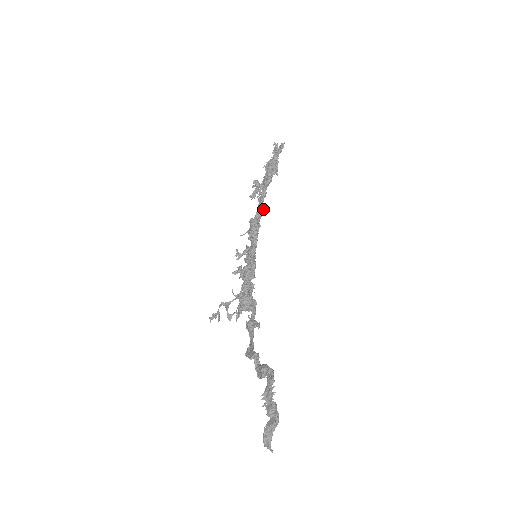
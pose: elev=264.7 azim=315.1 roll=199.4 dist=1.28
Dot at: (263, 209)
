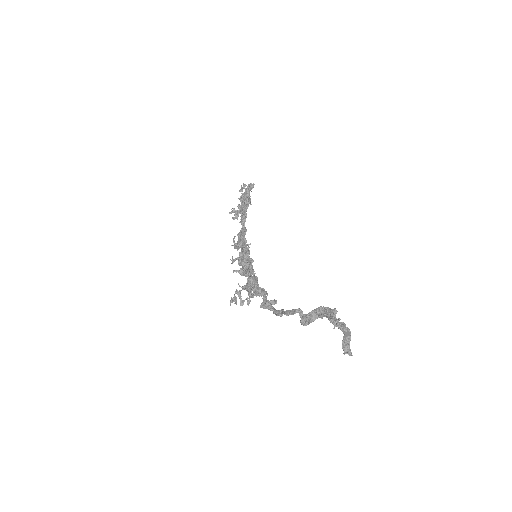
Dot at: (245, 227)
